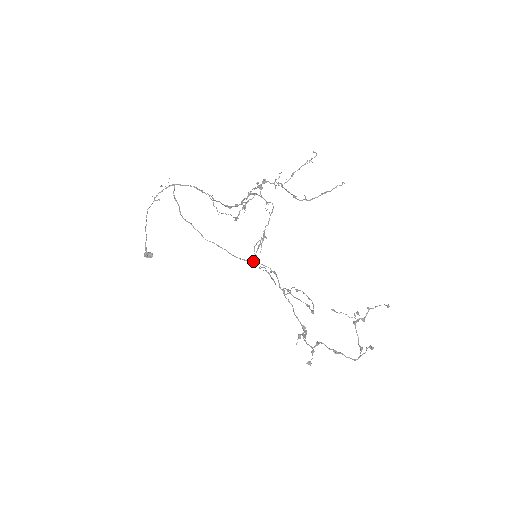
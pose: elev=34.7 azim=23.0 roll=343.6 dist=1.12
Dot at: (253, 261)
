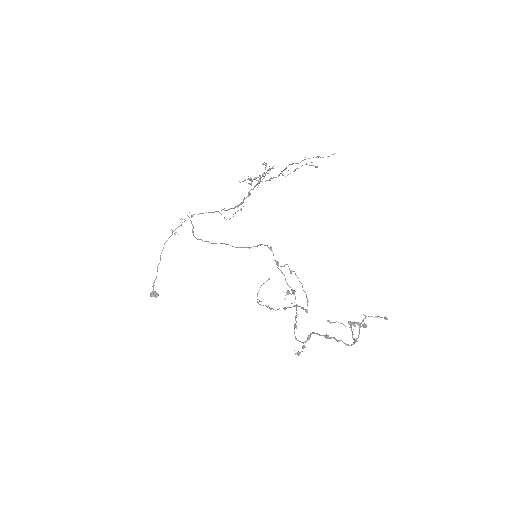
Dot at: occluded
